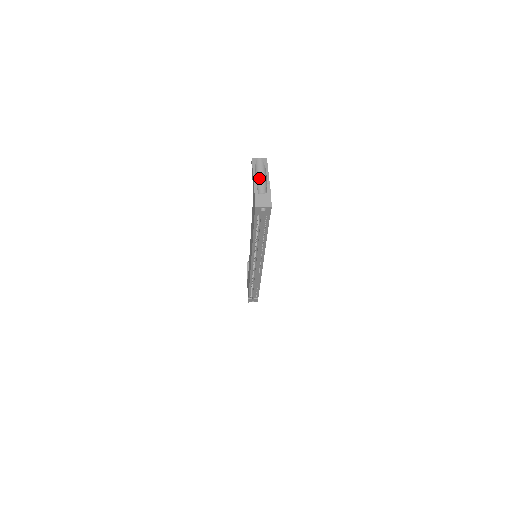
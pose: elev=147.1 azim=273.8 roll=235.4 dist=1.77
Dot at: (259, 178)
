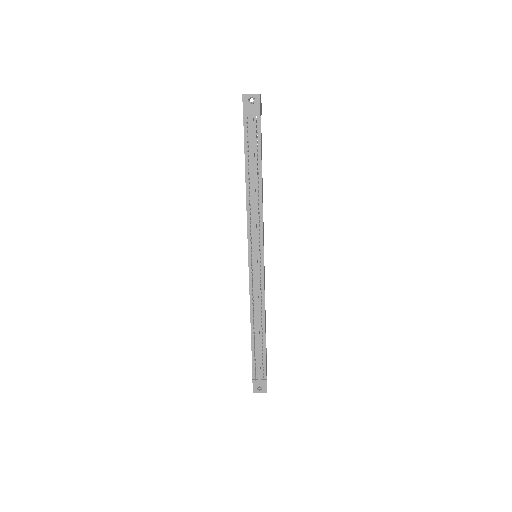
Dot at: occluded
